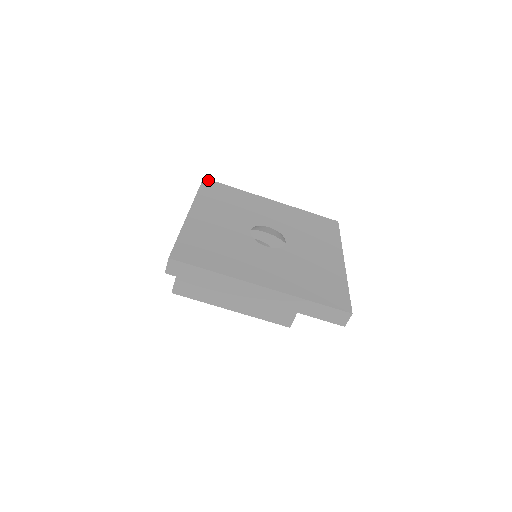
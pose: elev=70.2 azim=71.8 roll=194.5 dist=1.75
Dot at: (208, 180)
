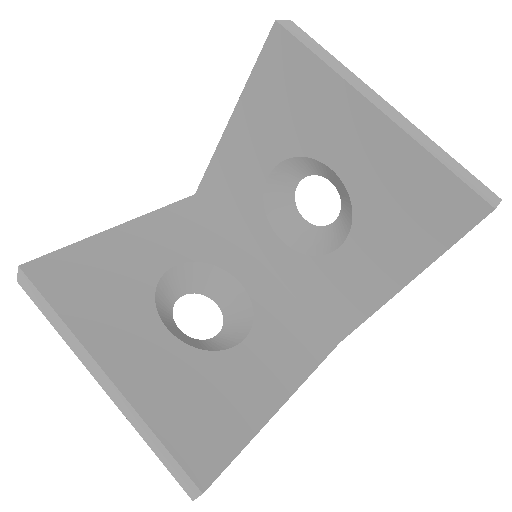
Dot at: occluded
